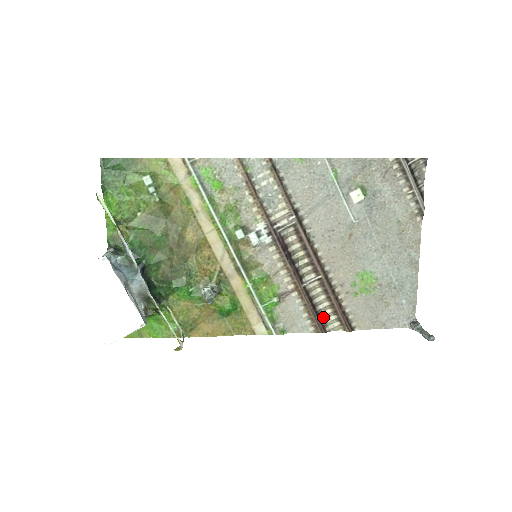
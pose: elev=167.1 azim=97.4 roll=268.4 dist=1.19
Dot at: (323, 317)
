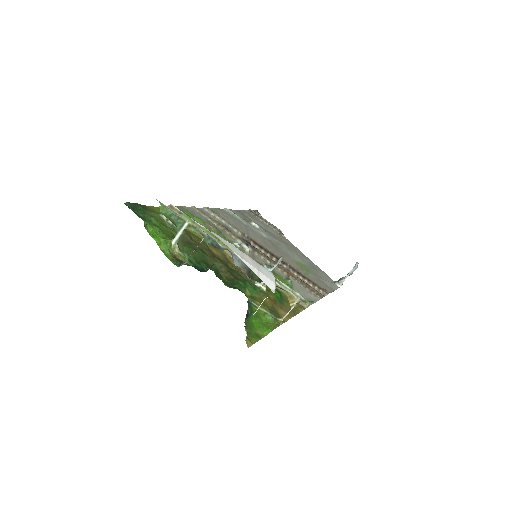
Dot at: occluded
